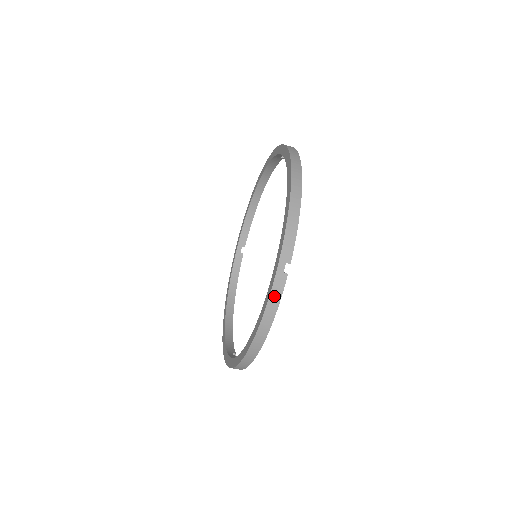
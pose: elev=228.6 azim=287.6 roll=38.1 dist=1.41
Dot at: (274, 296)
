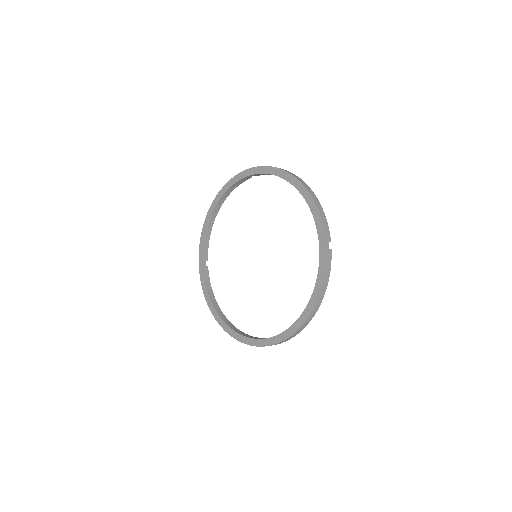
Dot at: (328, 267)
